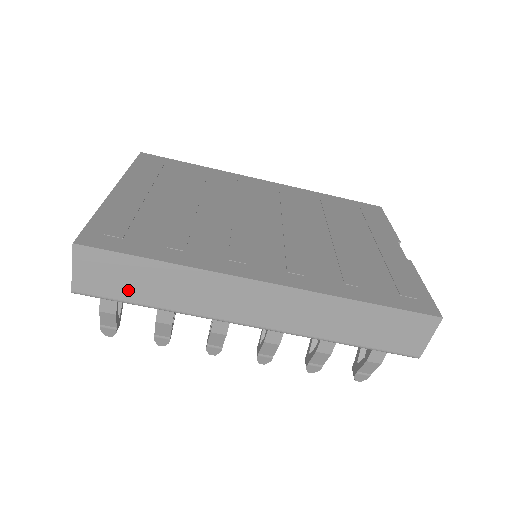
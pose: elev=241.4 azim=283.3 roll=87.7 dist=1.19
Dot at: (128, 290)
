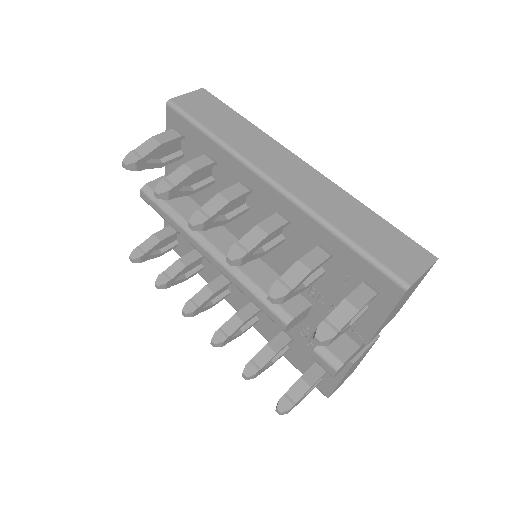
Dot at: (206, 117)
